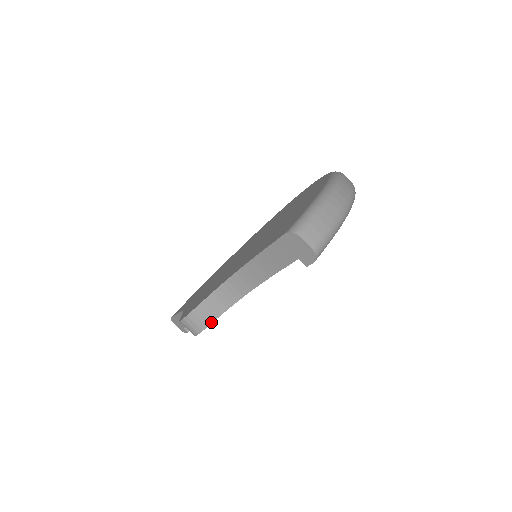
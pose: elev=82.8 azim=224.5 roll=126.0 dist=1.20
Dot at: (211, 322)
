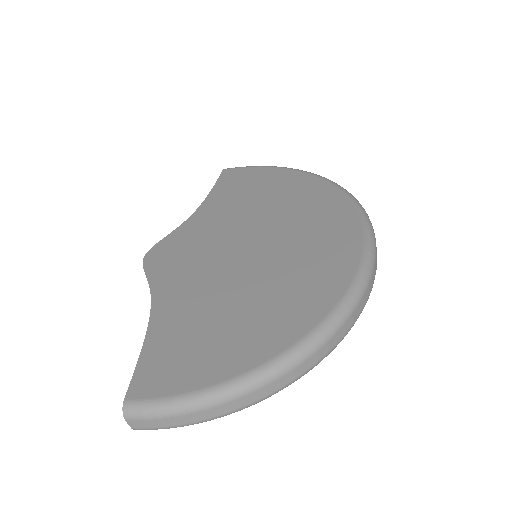
Dot at: occluded
